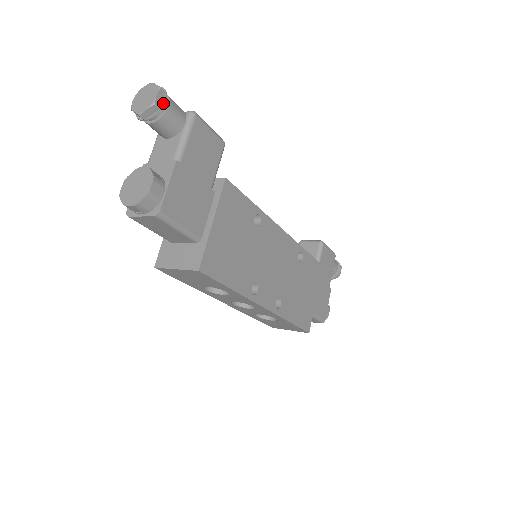
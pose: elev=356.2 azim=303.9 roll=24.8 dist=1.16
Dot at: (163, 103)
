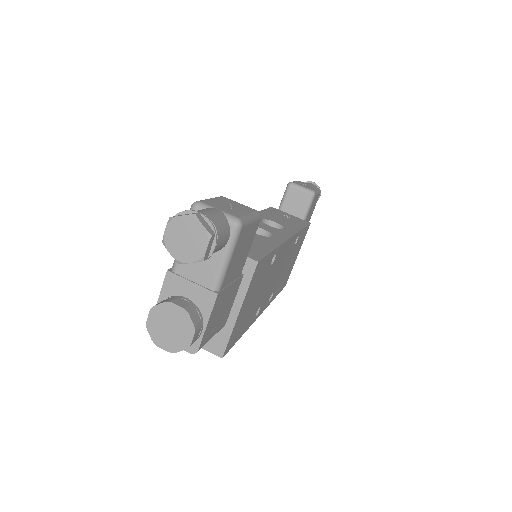
Dot at: (212, 252)
